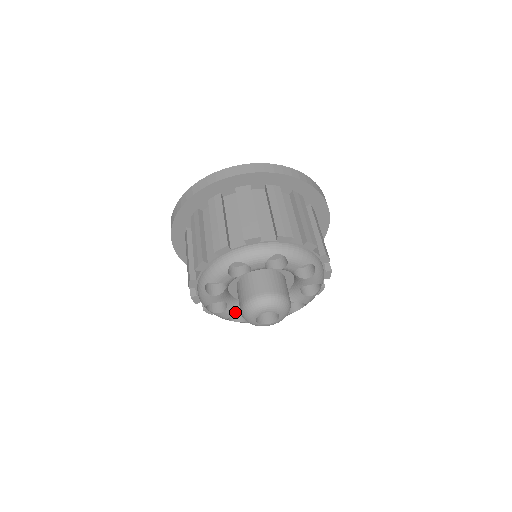
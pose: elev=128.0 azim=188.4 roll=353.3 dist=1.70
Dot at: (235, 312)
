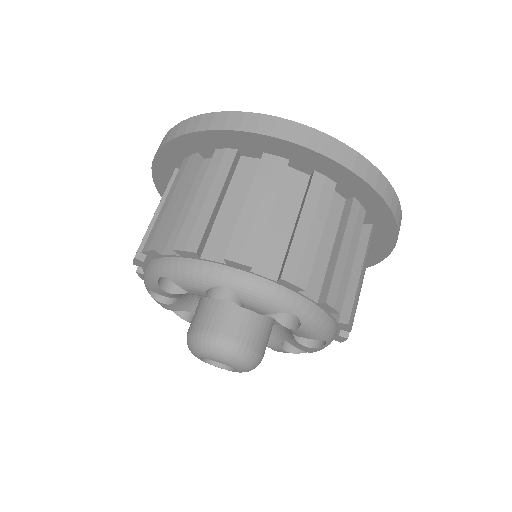
Dot at: occluded
